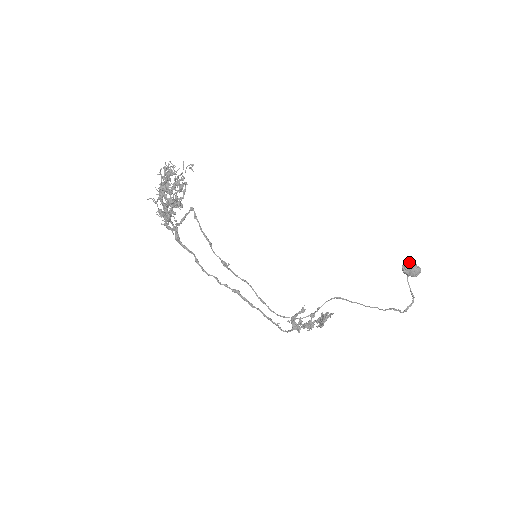
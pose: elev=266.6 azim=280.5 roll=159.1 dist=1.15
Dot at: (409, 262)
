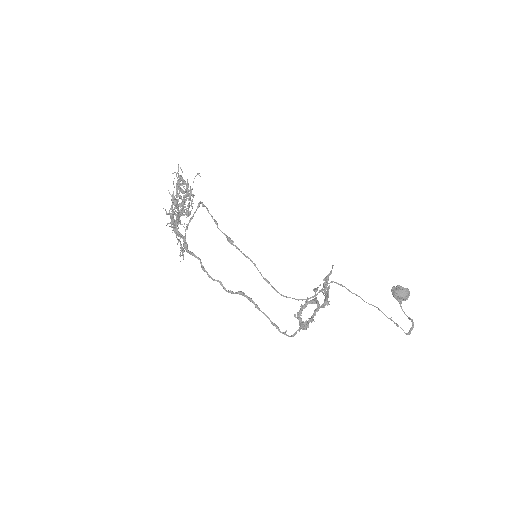
Dot at: (396, 287)
